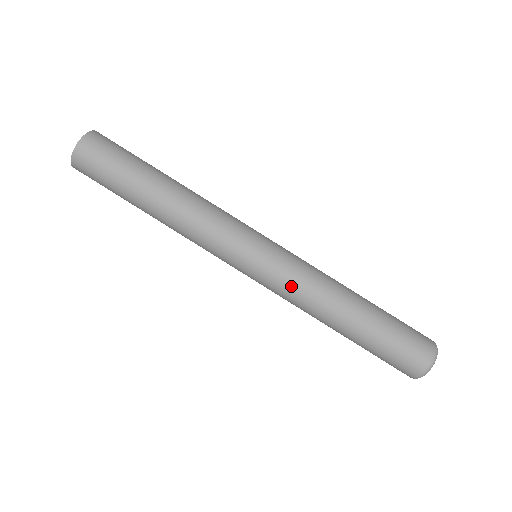
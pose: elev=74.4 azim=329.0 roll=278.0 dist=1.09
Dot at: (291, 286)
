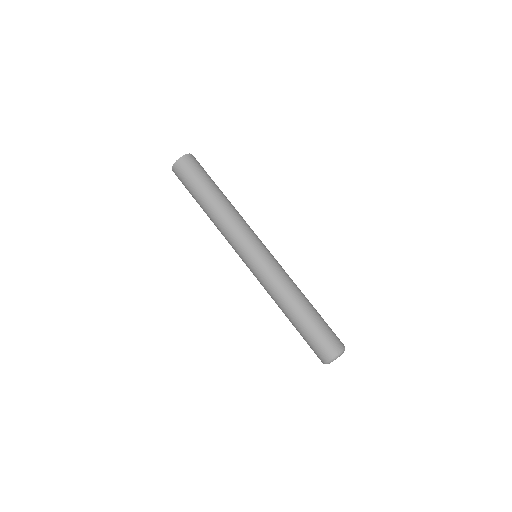
Dot at: (266, 282)
